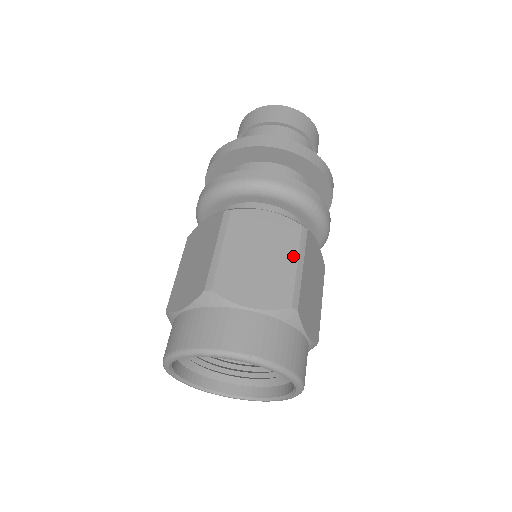
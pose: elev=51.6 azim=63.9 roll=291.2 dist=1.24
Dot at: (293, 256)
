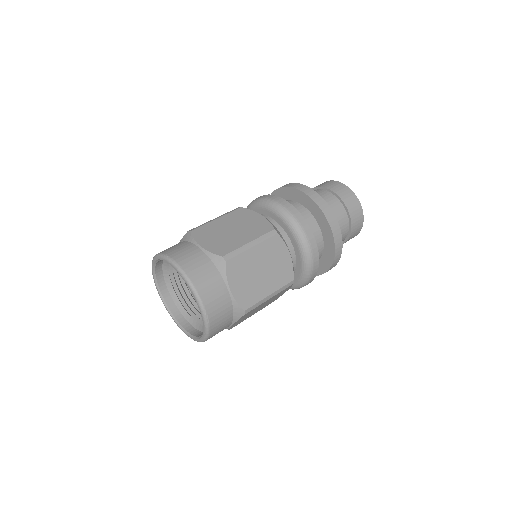
Dot at: (273, 289)
